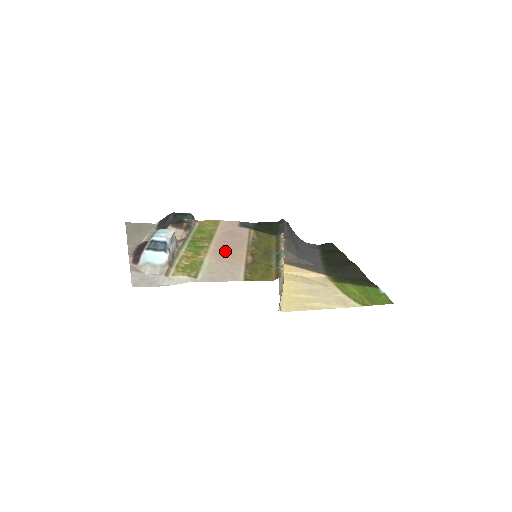
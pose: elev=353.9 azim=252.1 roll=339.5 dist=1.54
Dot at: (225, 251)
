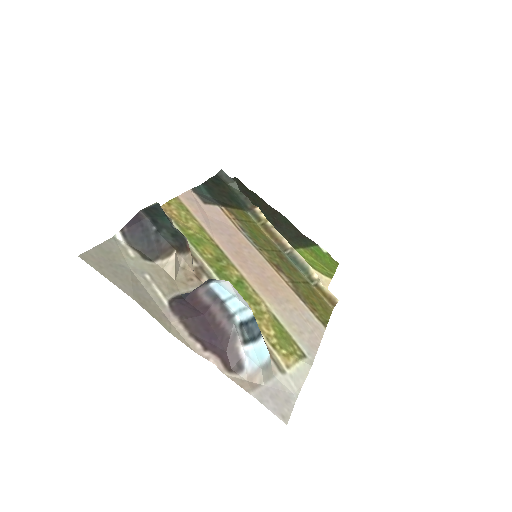
Dot at: (261, 277)
